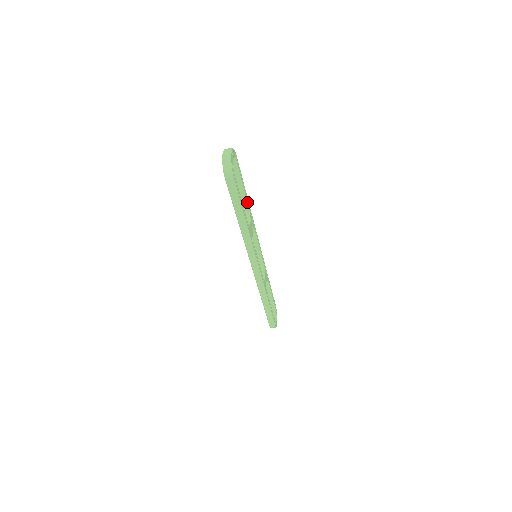
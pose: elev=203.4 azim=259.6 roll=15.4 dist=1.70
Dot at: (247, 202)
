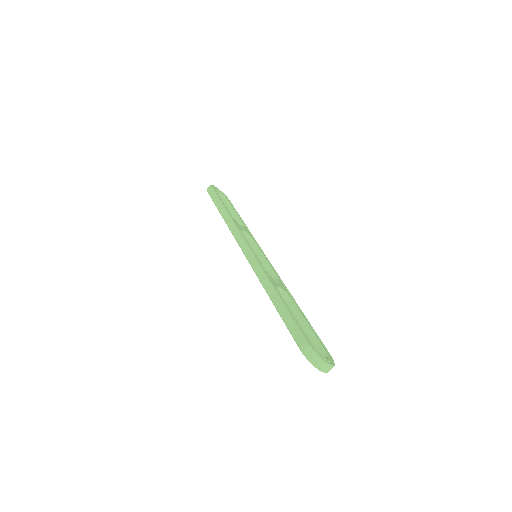
Dot at: (241, 221)
